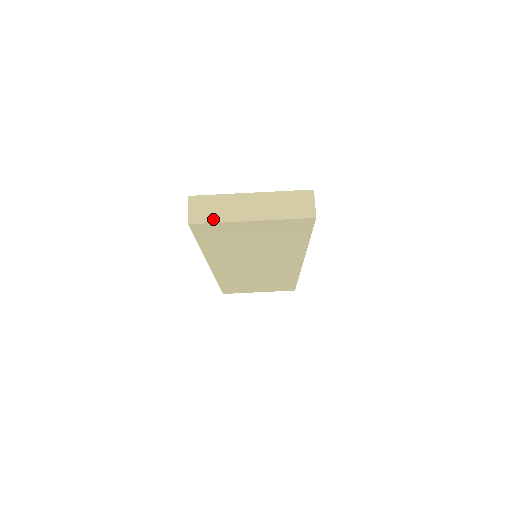
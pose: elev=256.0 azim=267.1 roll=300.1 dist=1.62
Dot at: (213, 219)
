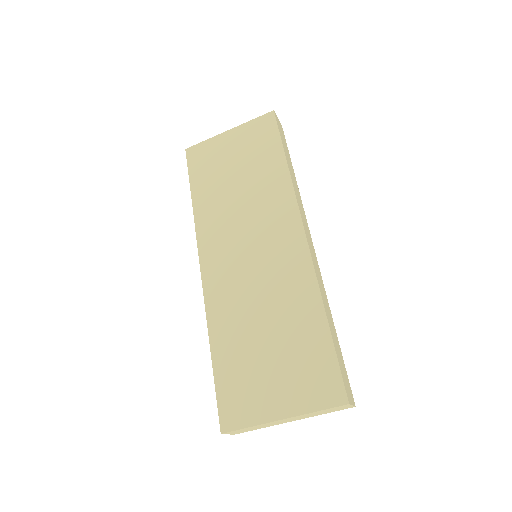
Dot at: occluded
